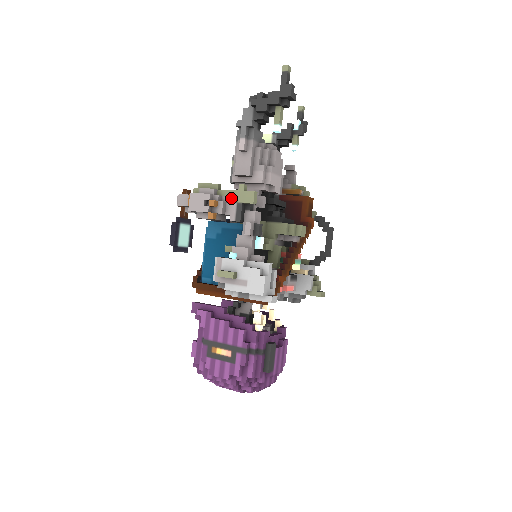
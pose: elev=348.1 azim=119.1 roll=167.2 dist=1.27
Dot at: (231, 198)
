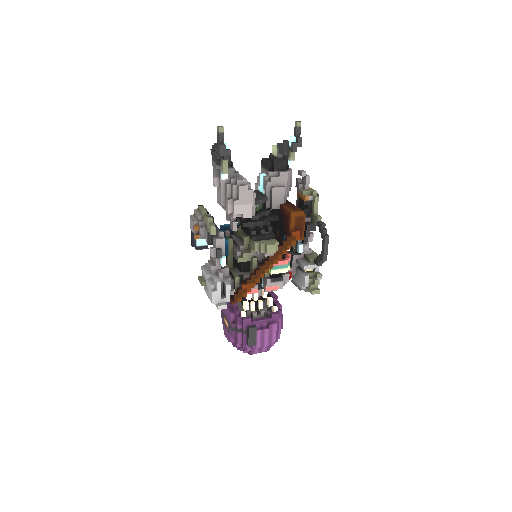
Dot at: (206, 225)
